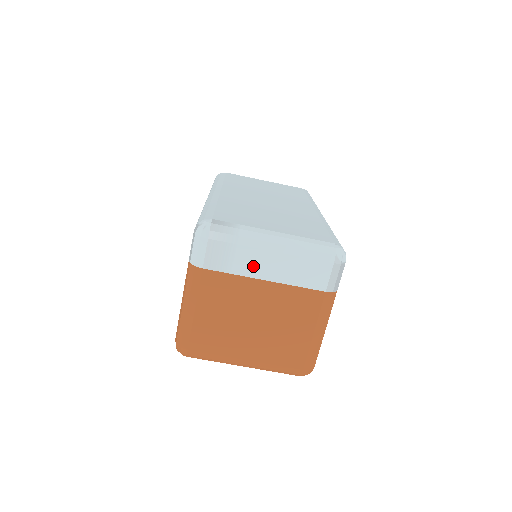
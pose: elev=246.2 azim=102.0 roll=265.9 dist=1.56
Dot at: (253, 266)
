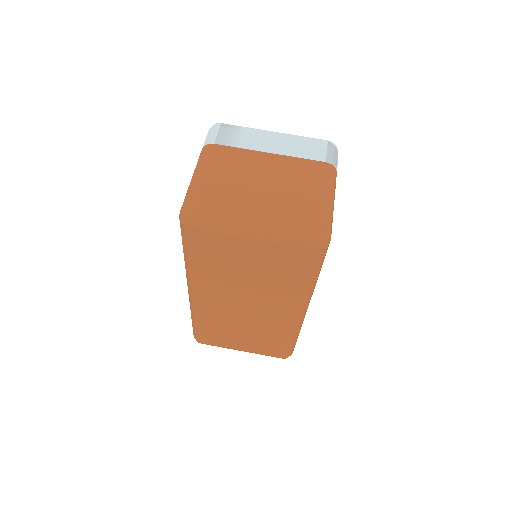
Dot at: (258, 143)
